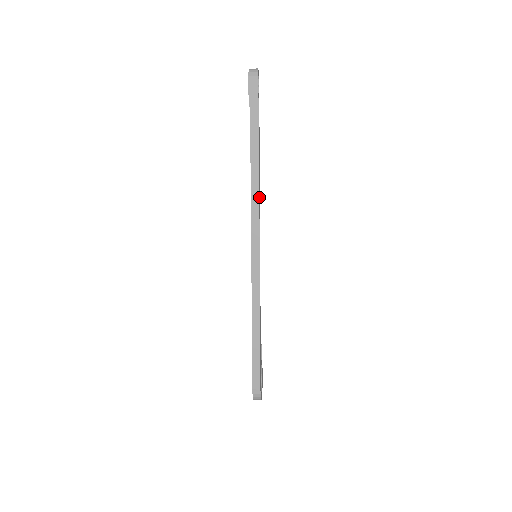
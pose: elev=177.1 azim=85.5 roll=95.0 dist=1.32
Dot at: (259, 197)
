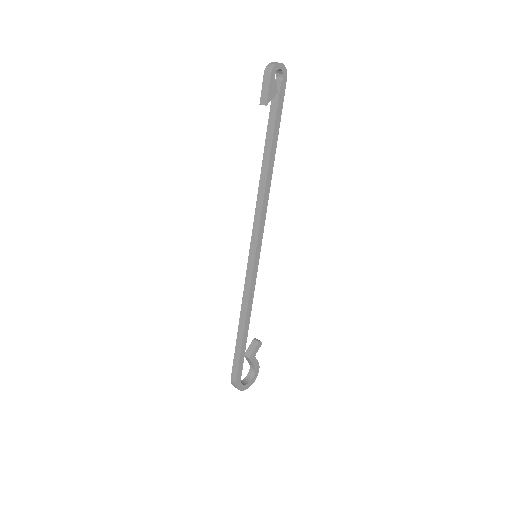
Dot at: (265, 199)
